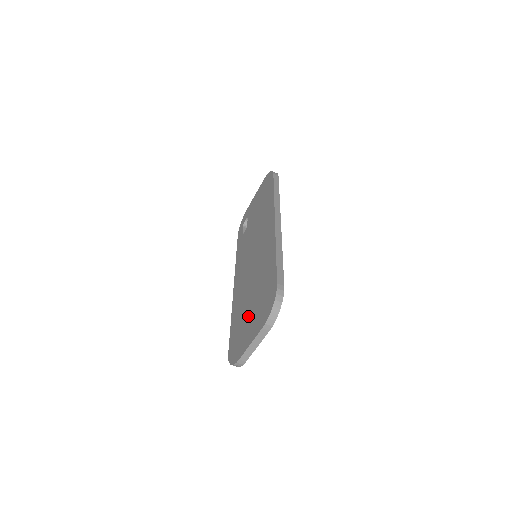
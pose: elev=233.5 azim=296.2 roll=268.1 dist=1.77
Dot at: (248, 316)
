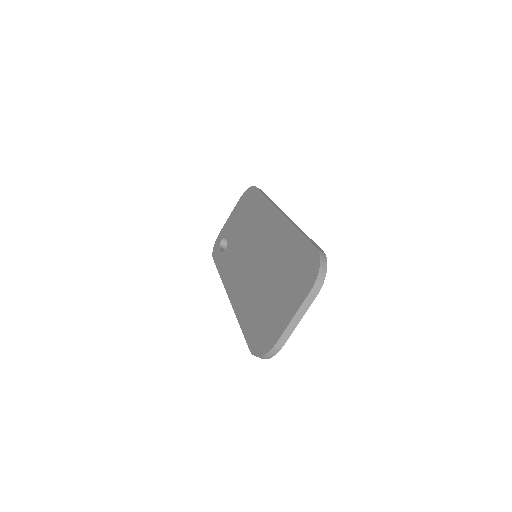
Dot at: (274, 300)
